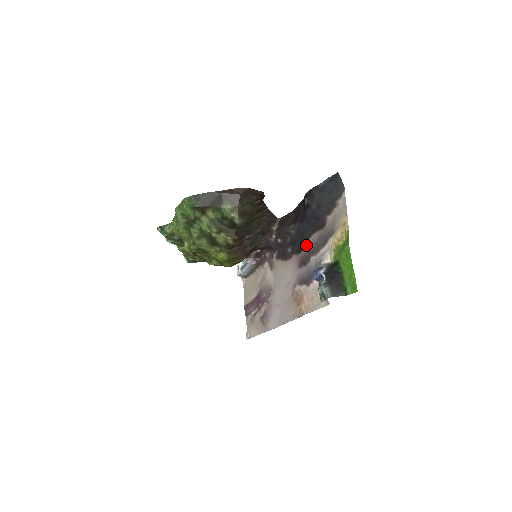
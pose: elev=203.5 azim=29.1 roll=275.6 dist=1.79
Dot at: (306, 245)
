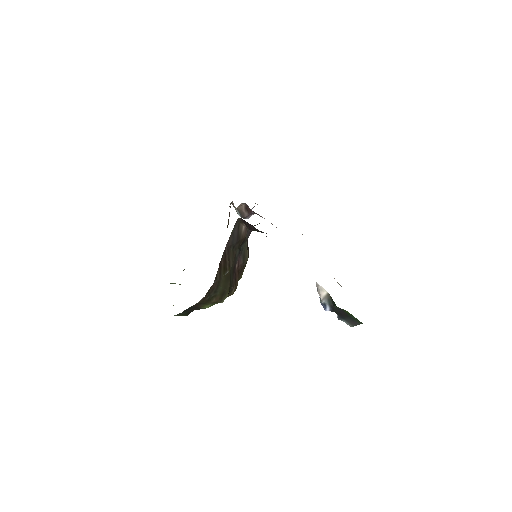
Dot at: occluded
